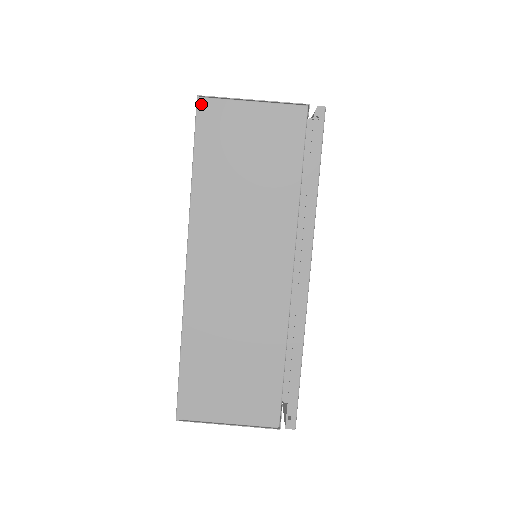
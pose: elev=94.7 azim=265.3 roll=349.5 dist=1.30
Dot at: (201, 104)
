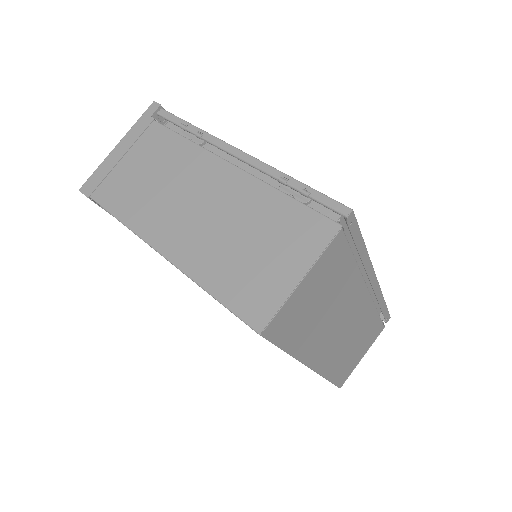
Dot at: (266, 333)
